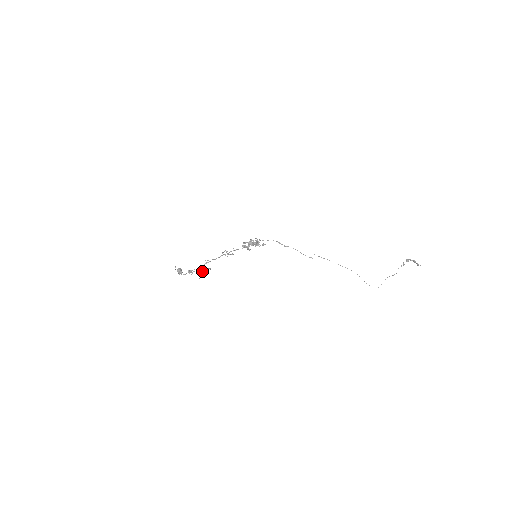
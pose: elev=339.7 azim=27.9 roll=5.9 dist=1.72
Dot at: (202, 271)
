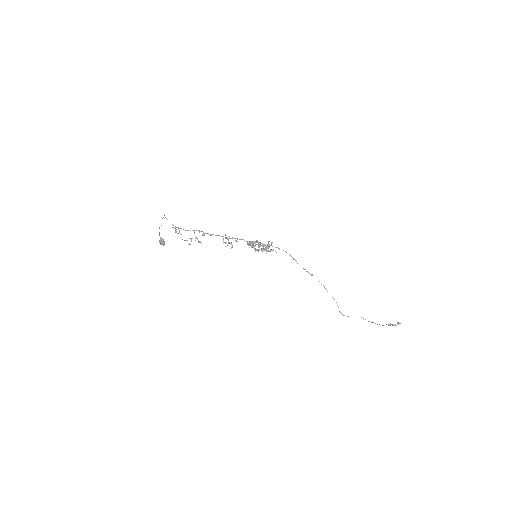
Dot at: (190, 238)
